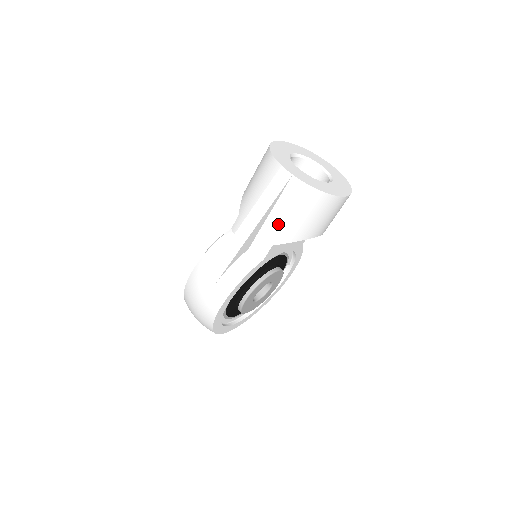
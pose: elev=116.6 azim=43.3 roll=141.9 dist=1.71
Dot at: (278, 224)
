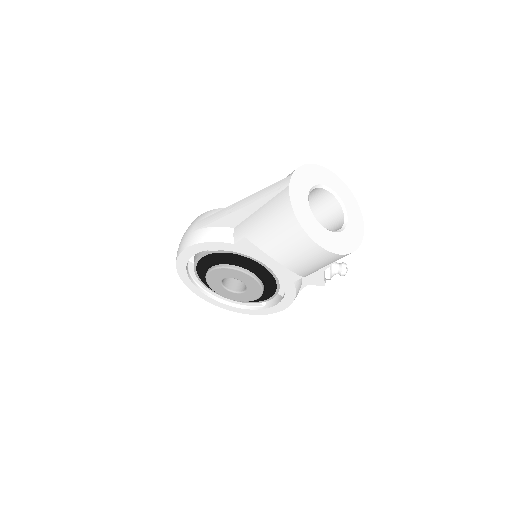
Dot at: (257, 221)
